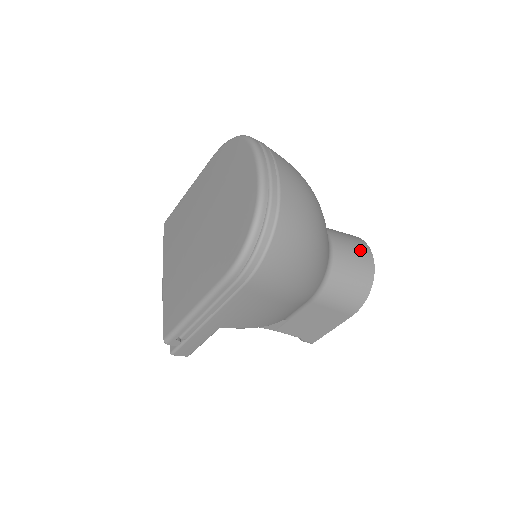
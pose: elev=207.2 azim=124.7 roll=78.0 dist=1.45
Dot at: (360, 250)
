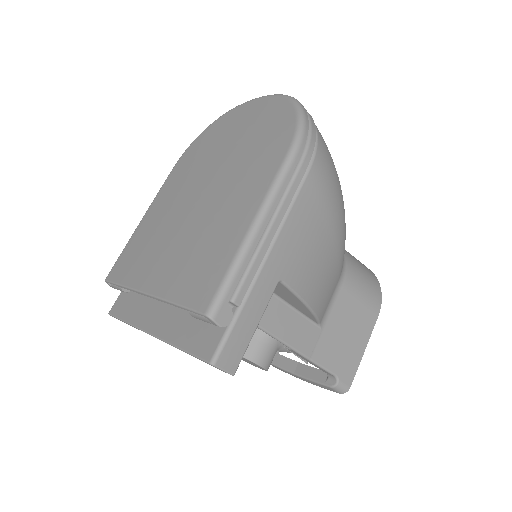
Dot at: occluded
